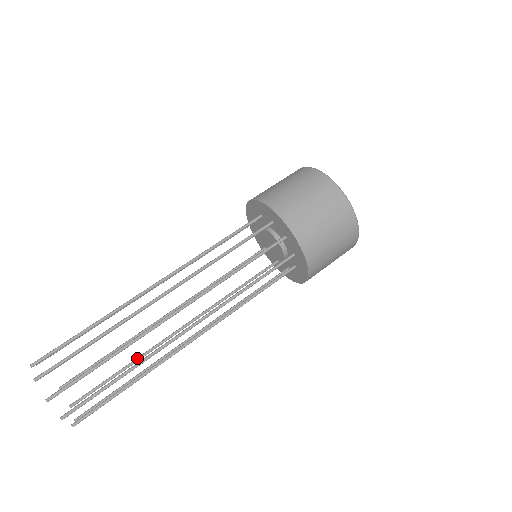
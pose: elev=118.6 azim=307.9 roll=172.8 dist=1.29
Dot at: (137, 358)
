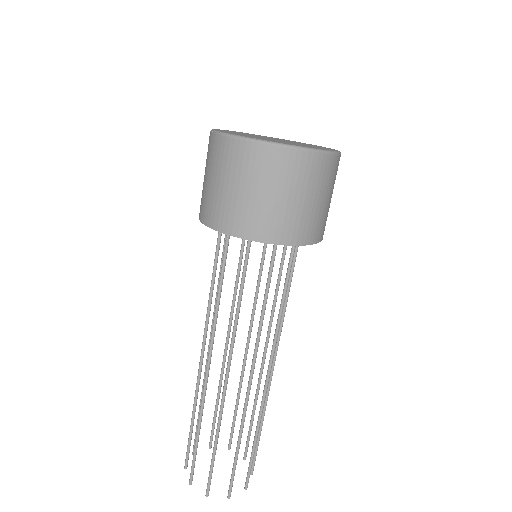
Dot at: (220, 389)
